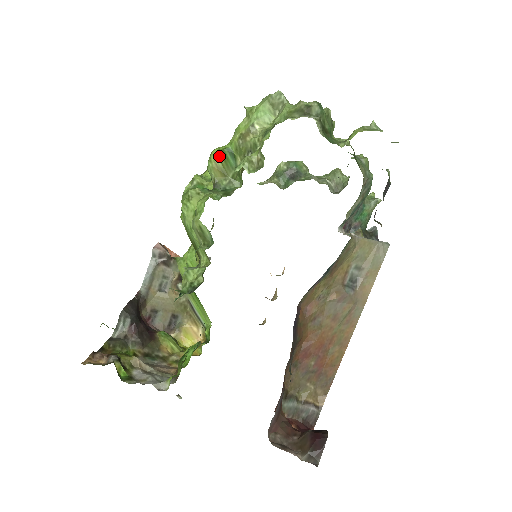
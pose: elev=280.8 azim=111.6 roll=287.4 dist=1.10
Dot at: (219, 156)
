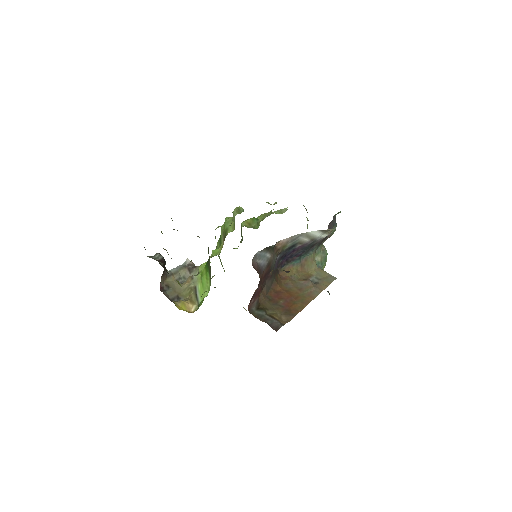
Dot at: (250, 220)
